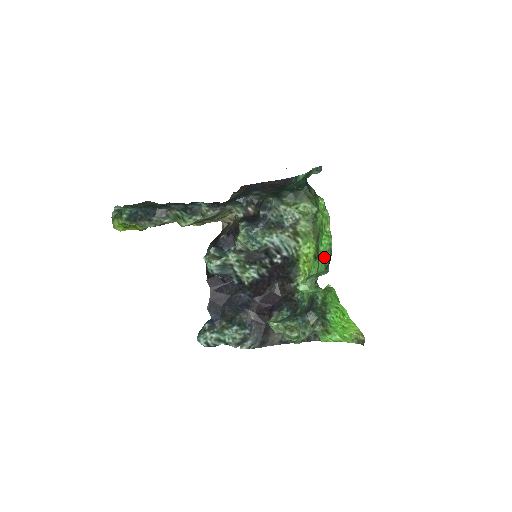
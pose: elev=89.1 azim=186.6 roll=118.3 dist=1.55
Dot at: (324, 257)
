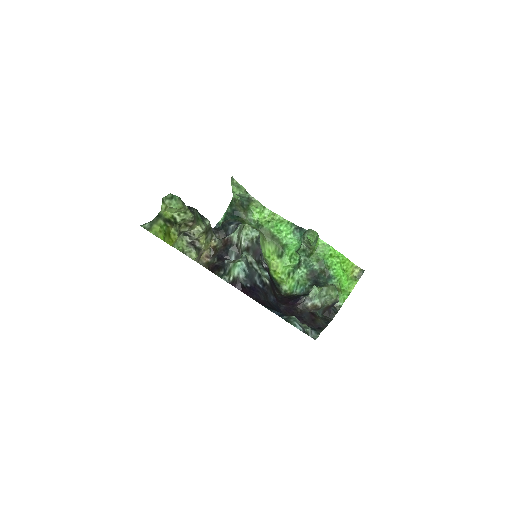
Dot at: (292, 235)
